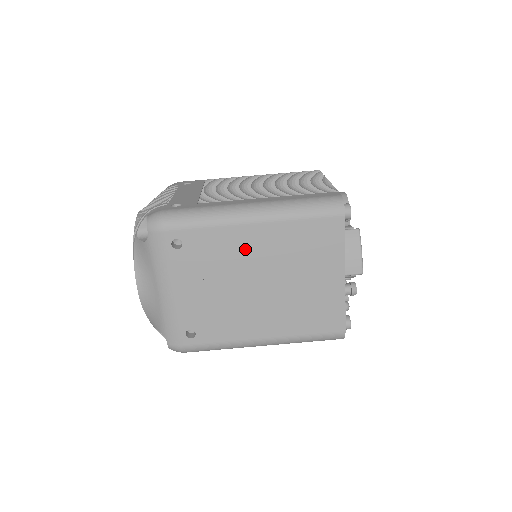
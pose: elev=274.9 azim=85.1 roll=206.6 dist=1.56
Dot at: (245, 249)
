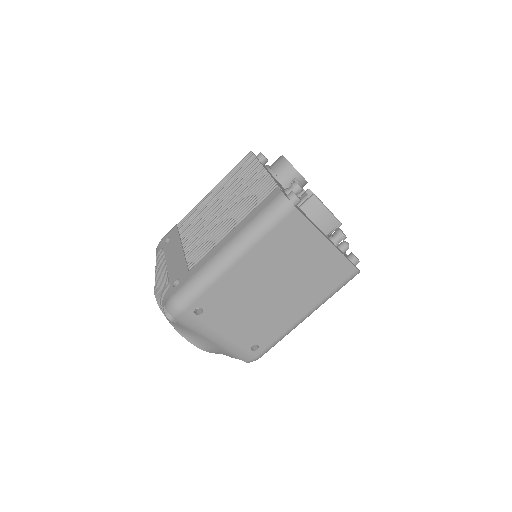
Dot at: (245, 279)
